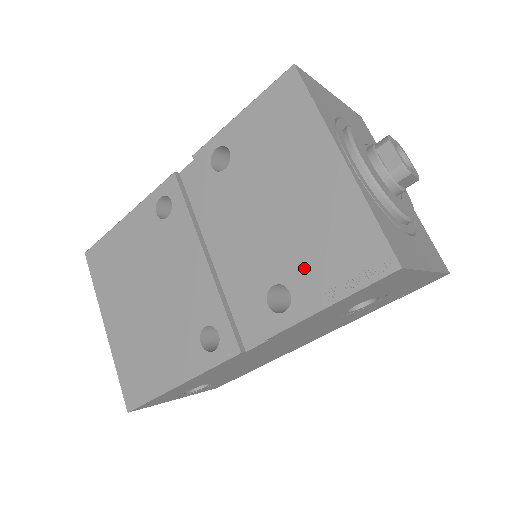
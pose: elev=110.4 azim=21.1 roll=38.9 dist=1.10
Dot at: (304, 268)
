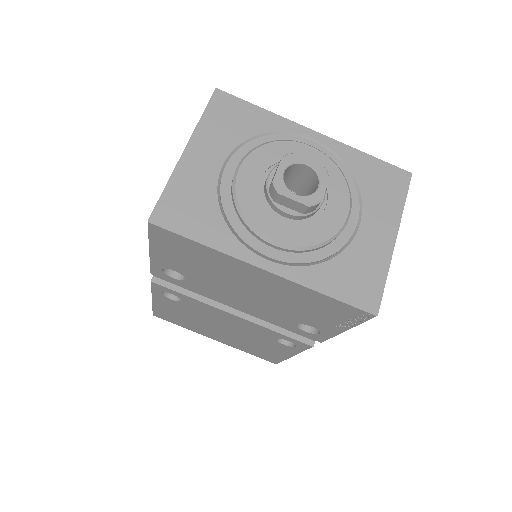
Dot at: (308, 318)
